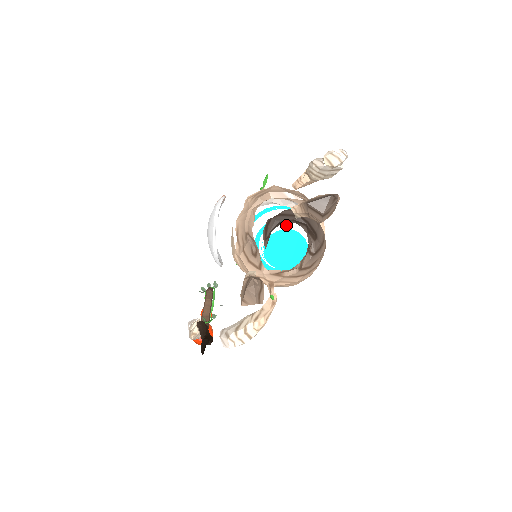
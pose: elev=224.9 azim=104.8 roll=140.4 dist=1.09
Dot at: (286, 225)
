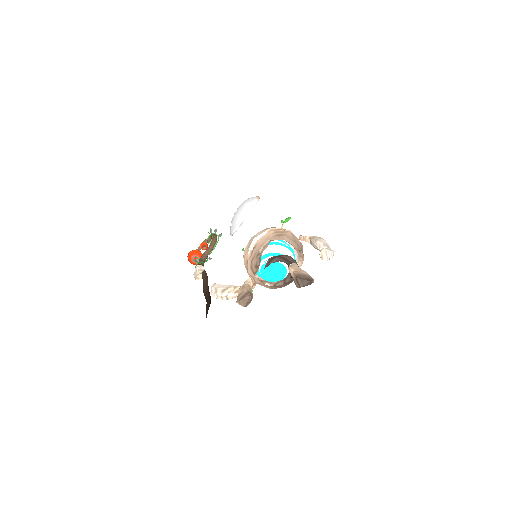
Dot at: occluded
